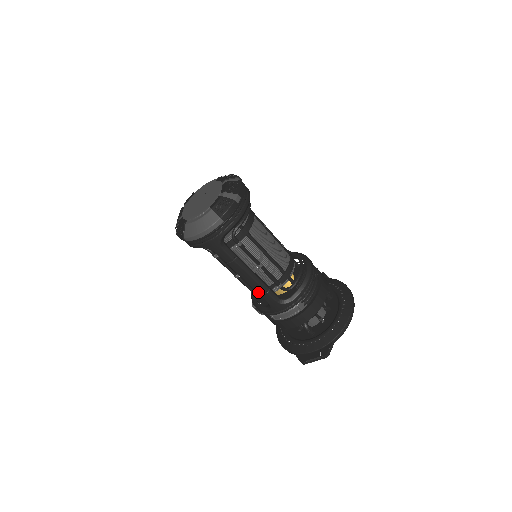
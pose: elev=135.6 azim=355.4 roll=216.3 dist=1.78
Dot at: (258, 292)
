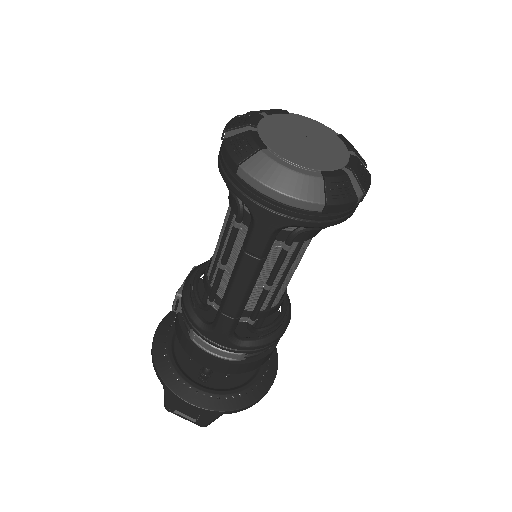
Dot at: (226, 308)
